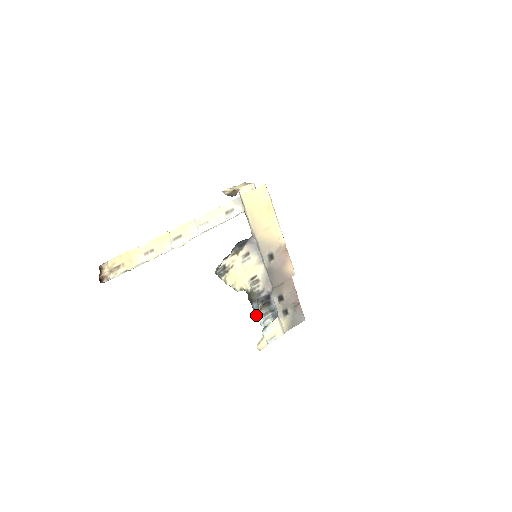
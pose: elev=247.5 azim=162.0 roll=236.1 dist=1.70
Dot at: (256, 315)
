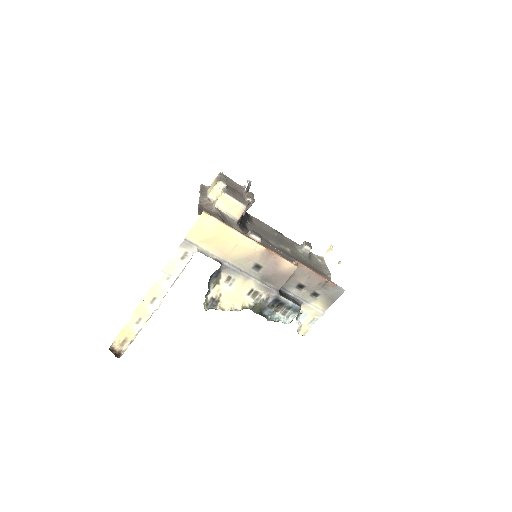
Dot at: (274, 318)
